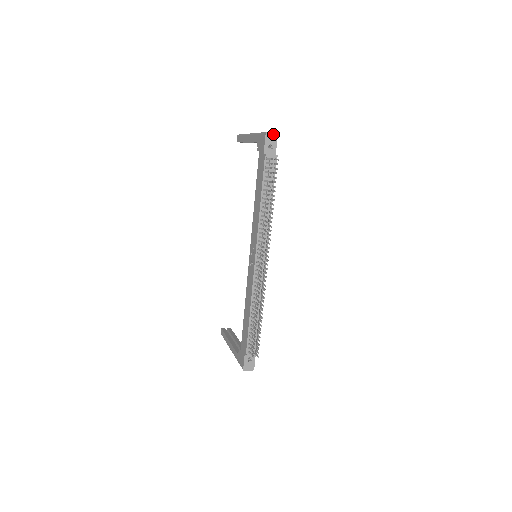
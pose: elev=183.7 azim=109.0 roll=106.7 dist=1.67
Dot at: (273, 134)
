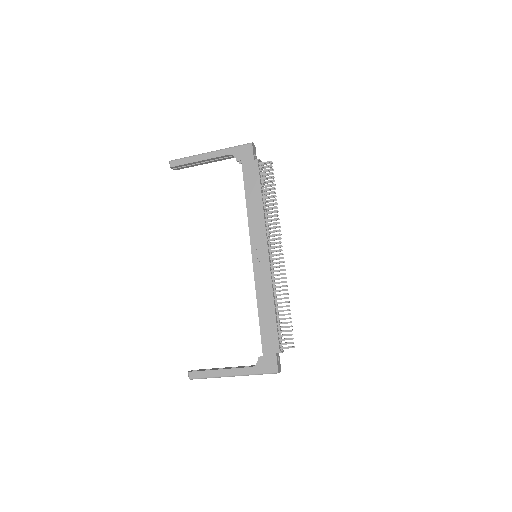
Dot at: (254, 145)
